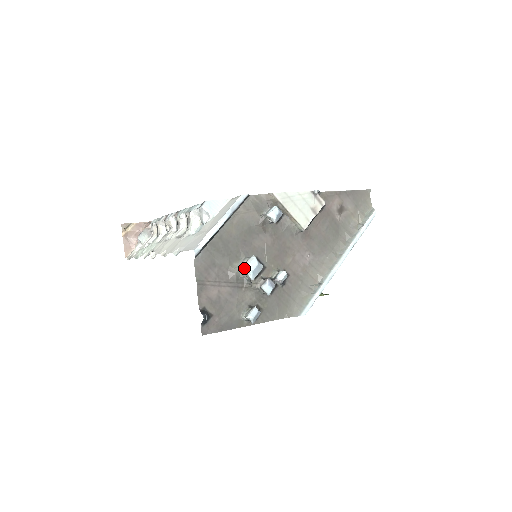
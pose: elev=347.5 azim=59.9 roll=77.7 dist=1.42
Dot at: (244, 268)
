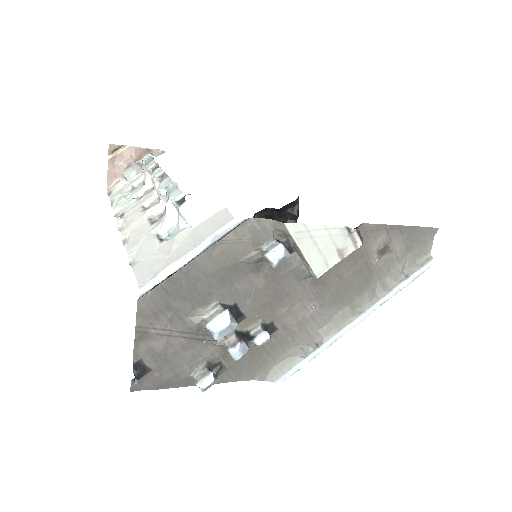
Dot at: (208, 325)
